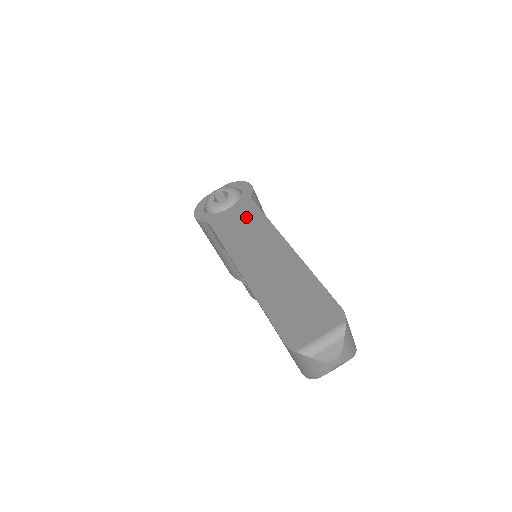
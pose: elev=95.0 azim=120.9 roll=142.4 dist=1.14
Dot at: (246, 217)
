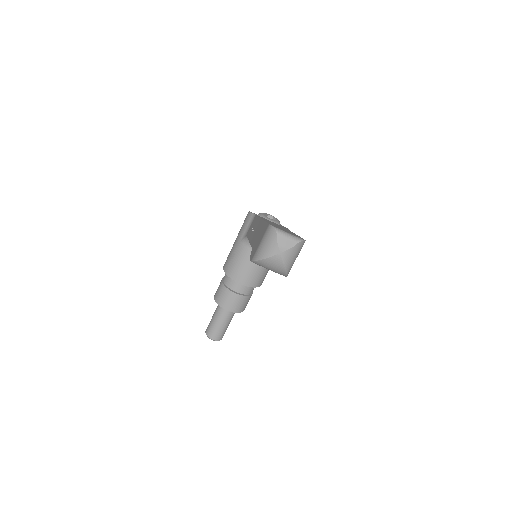
Dot at: occluded
